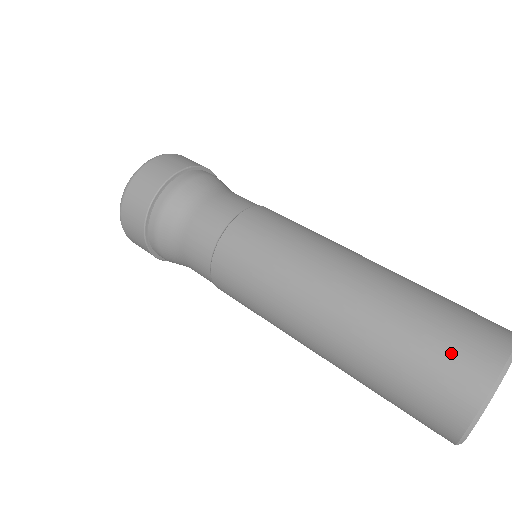
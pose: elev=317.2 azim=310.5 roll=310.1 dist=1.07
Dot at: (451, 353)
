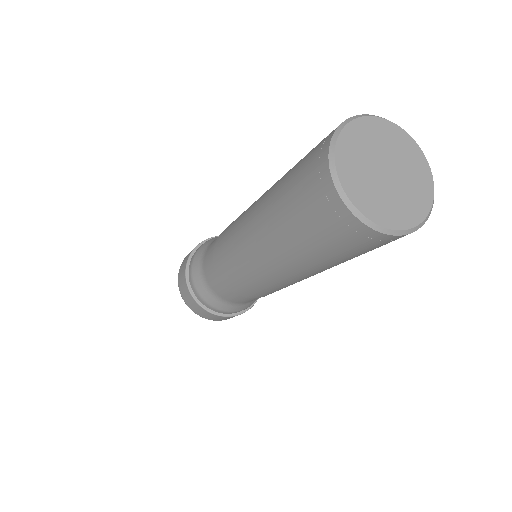
Dot at: (305, 168)
